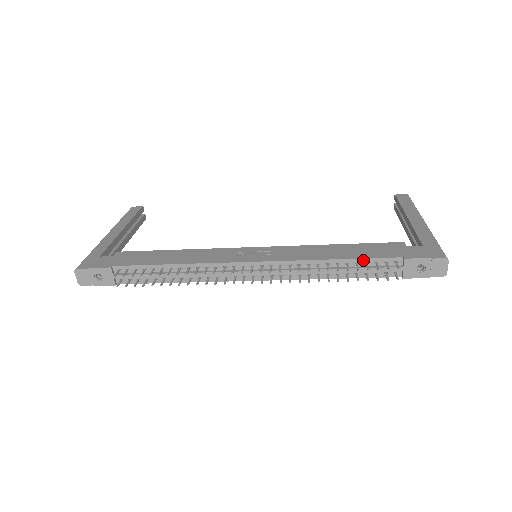
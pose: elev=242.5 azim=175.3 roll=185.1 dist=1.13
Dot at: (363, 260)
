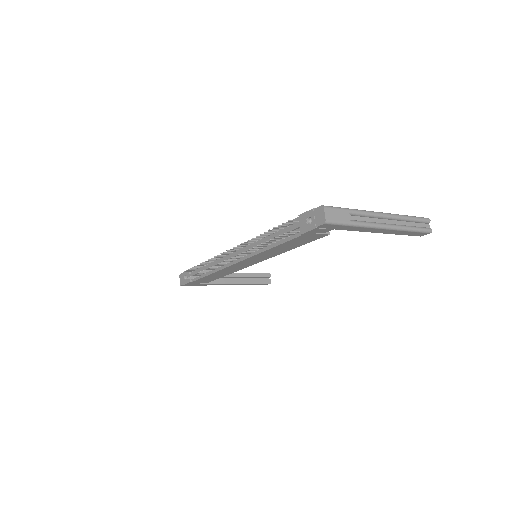
Dot at: (281, 227)
